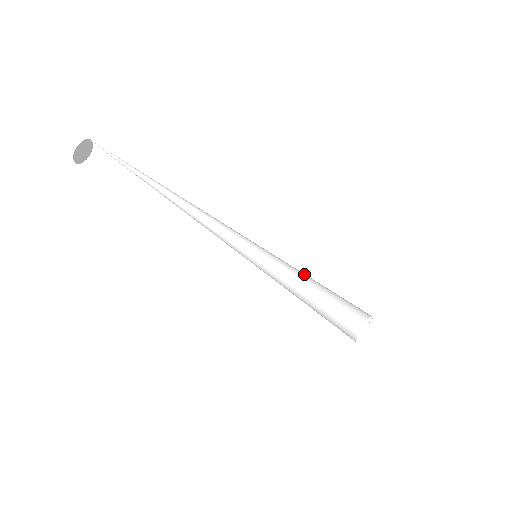
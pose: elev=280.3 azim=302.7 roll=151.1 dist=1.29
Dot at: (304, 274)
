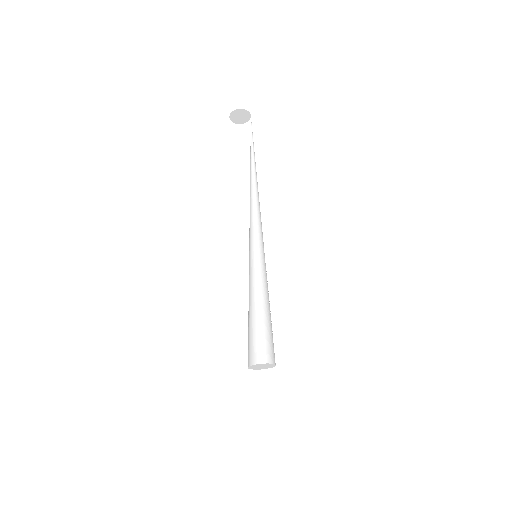
Dot at: (267, 297)
